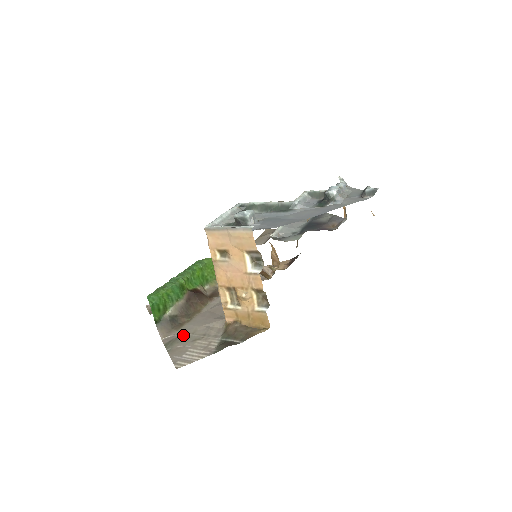
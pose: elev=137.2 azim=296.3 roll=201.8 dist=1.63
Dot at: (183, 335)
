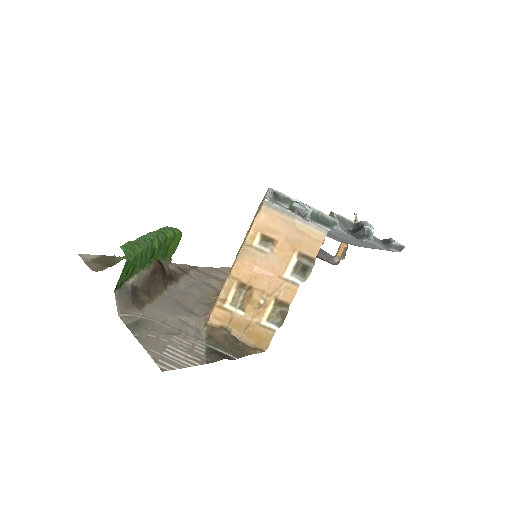
Dot at: (150, 320)
